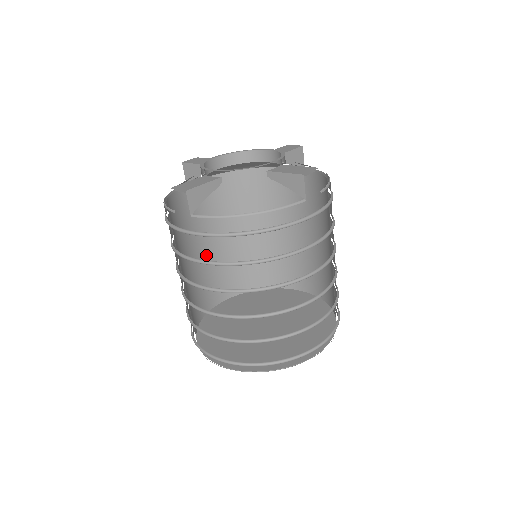
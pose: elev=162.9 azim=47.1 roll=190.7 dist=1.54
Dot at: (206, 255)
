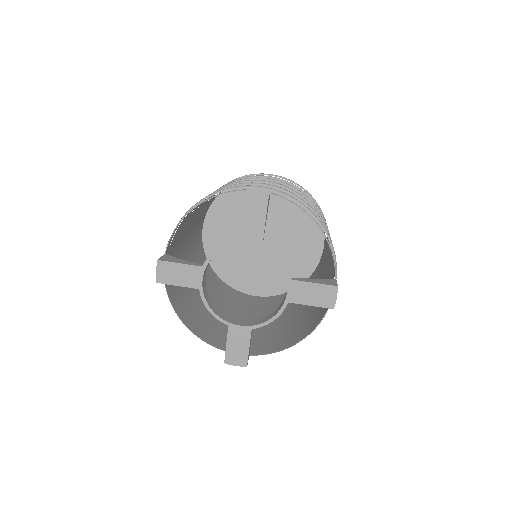
Dot at: (189, 246)
